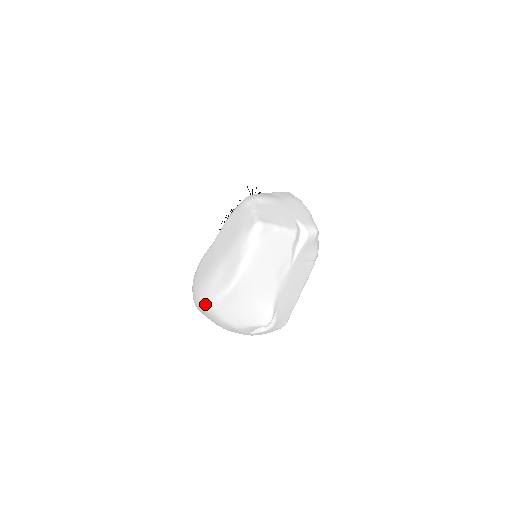
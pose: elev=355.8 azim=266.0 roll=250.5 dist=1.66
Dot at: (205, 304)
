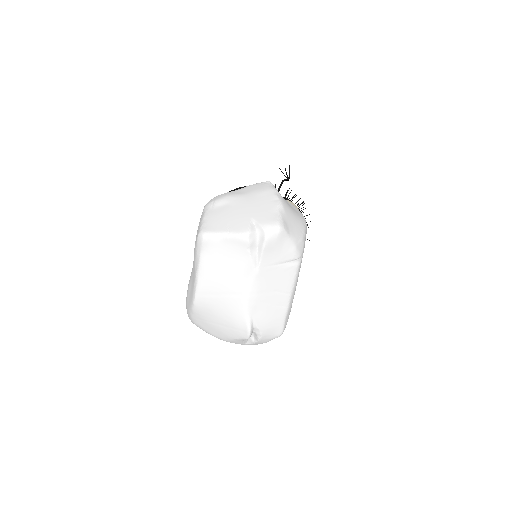
Dot at: (189, 318)
